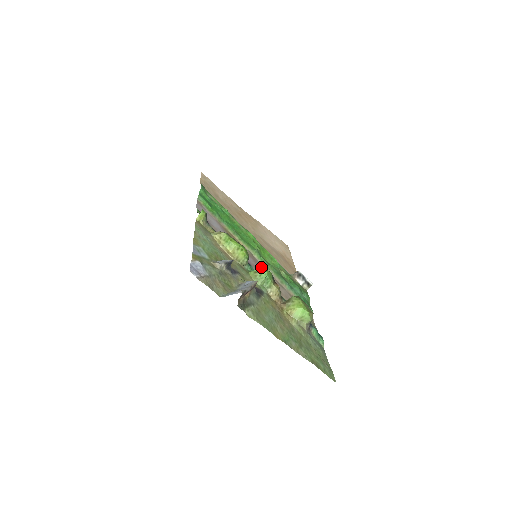
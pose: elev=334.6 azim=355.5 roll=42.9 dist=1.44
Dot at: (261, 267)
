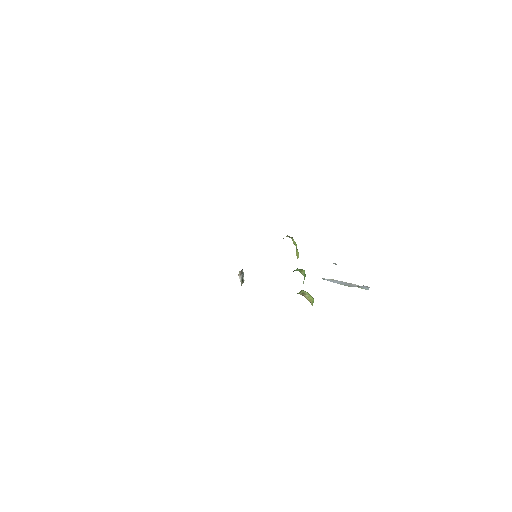
Dot at: occluded
